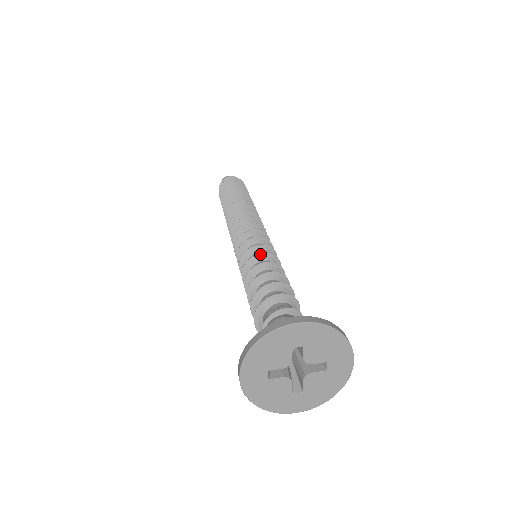
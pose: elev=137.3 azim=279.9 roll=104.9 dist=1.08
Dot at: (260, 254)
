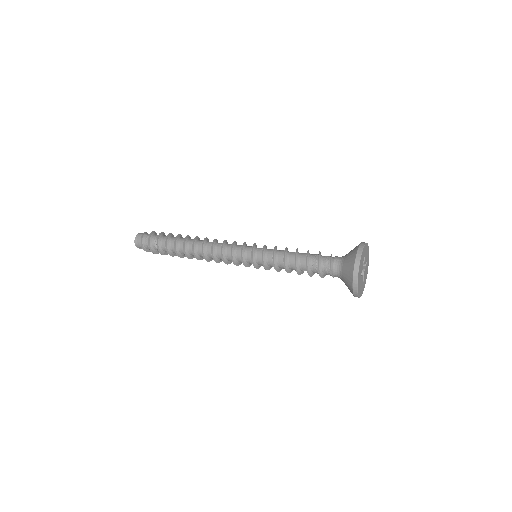
Dot at: (274, 248)
